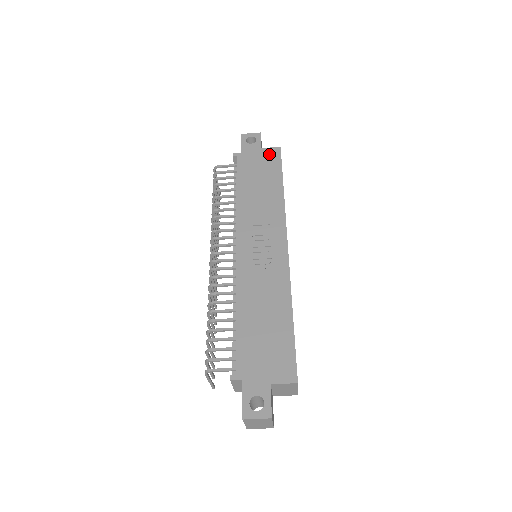
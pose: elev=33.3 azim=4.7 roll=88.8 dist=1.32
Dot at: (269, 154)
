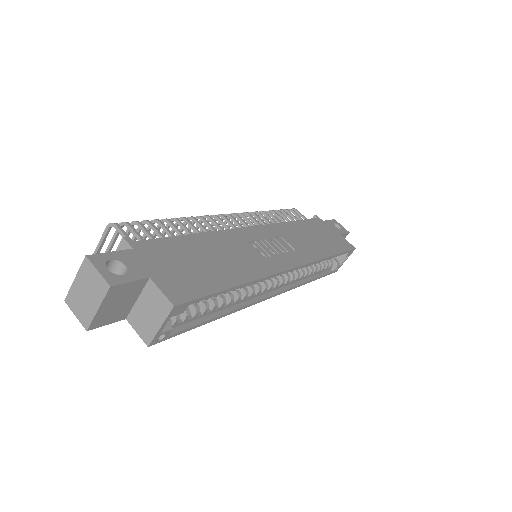
Dot at: (343, 241)
